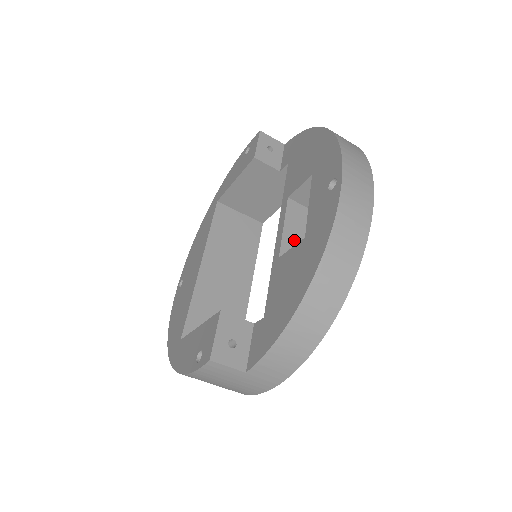
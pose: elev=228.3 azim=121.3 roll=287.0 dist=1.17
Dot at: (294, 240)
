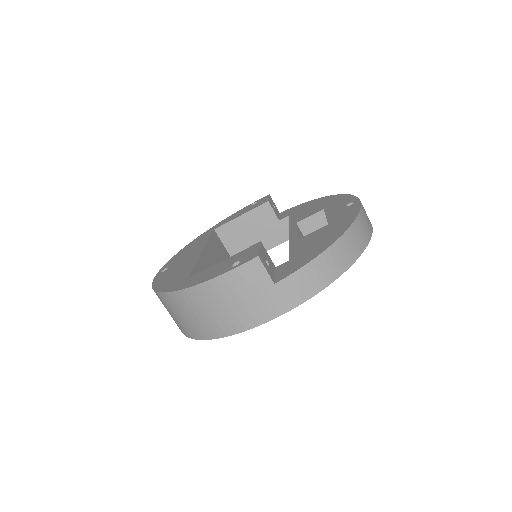
Dot at: occluded
